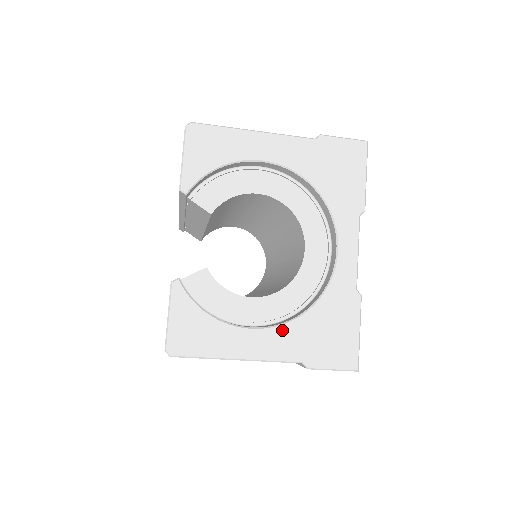
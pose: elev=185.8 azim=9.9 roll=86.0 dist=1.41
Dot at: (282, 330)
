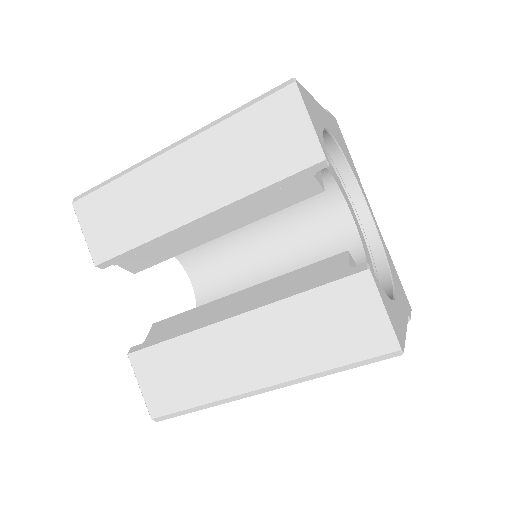
Dot at: (396, 292)
